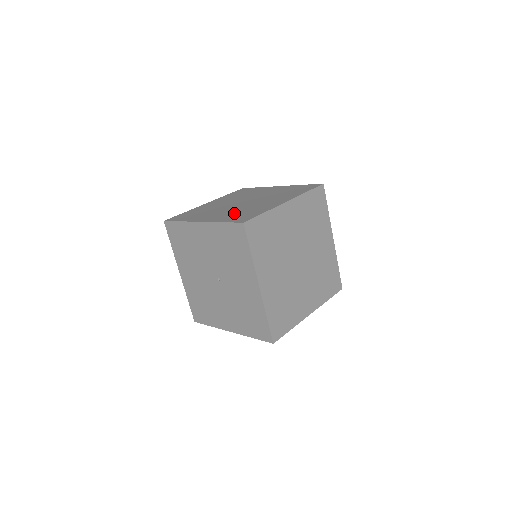
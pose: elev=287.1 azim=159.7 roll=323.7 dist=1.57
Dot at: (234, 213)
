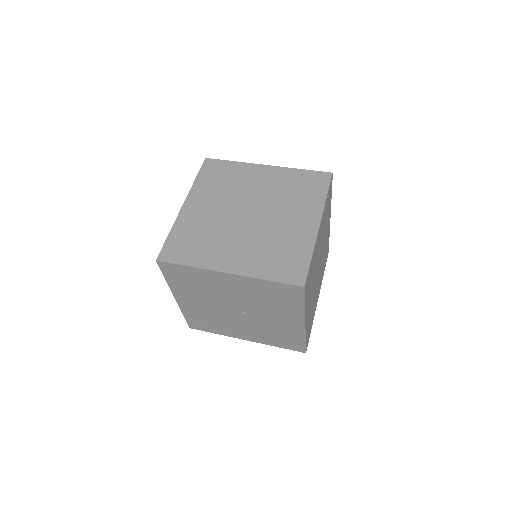
Dot at: (265, 252)
